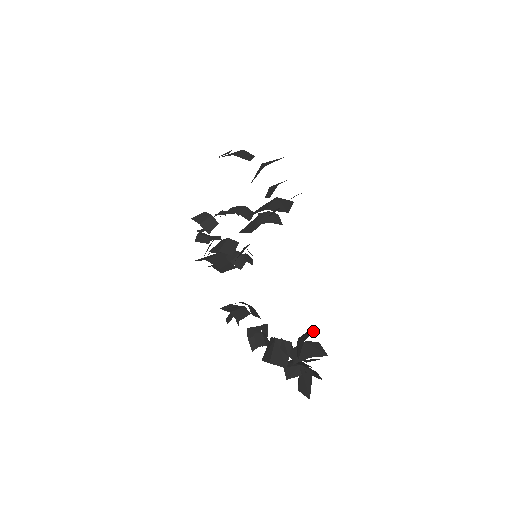
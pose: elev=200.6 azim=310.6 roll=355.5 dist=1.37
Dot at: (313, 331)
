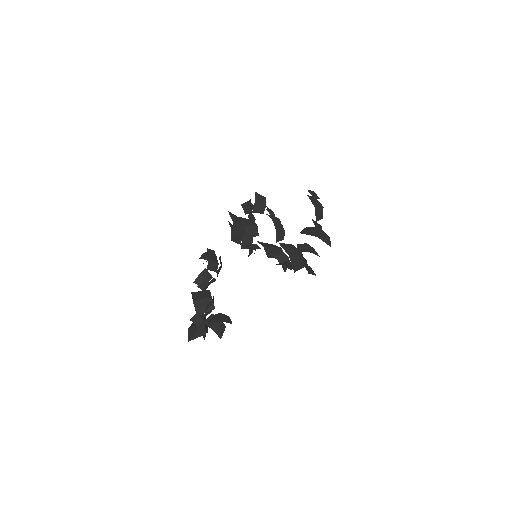
Dot at: (230, 322)
